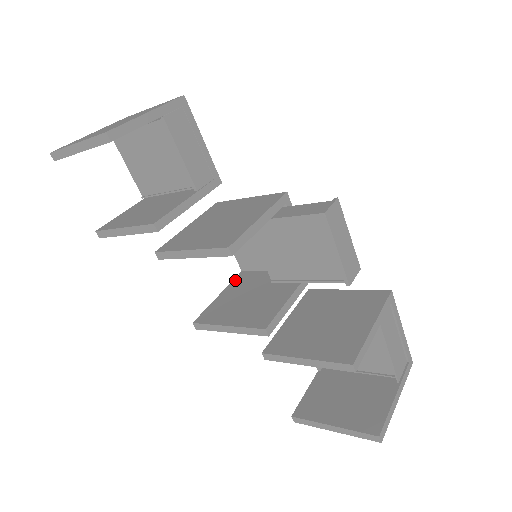
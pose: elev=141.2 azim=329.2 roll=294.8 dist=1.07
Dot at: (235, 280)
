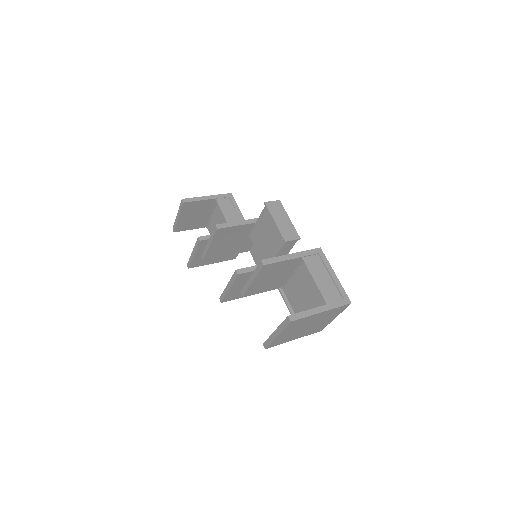
Dot at: occluded
